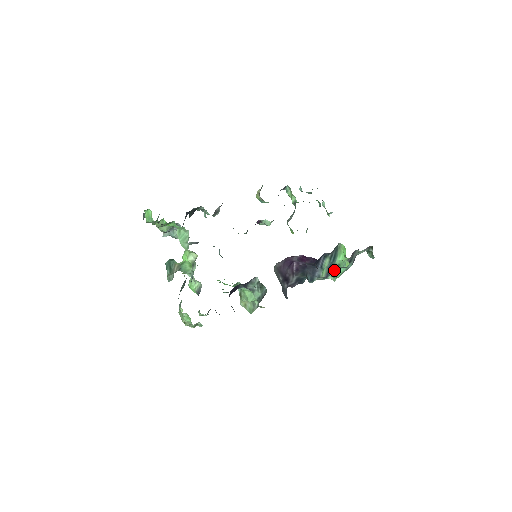
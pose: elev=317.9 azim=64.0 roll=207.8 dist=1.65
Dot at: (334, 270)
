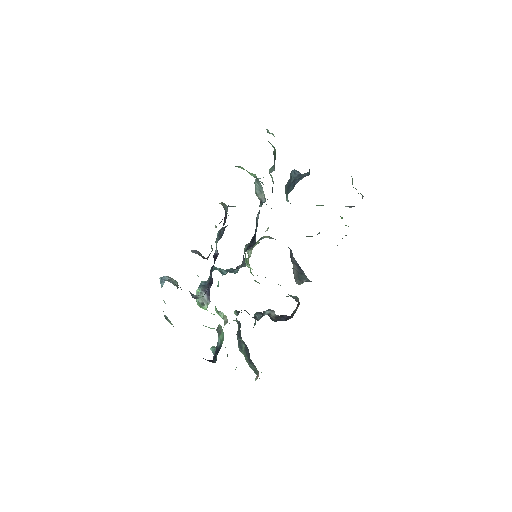
Dot at: occluded
